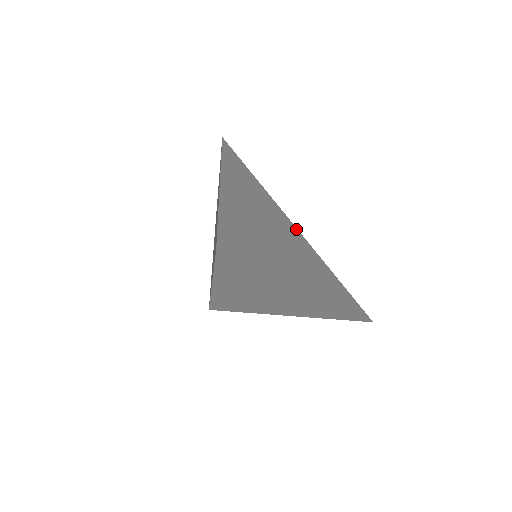
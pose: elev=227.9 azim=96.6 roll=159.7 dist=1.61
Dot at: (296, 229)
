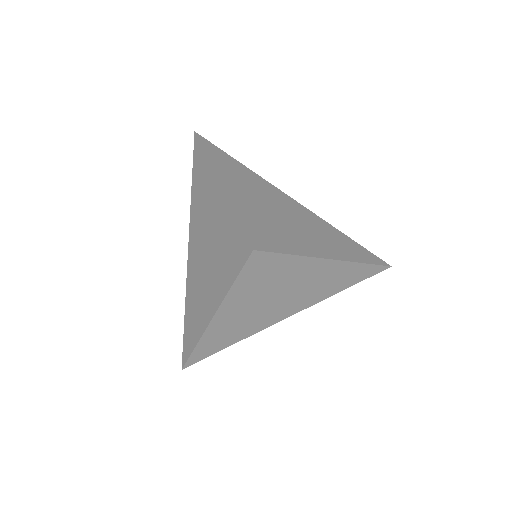
Dot at: (275, 322)
